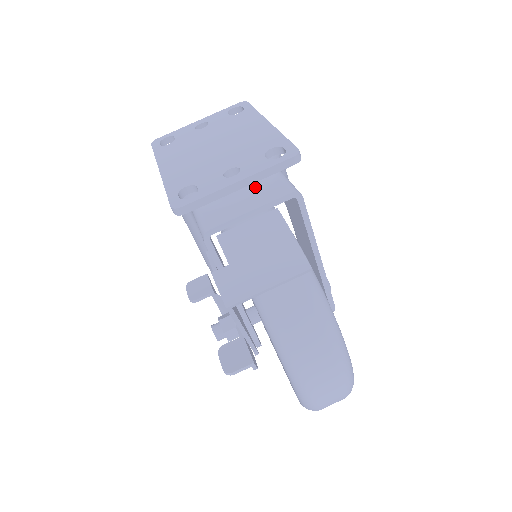
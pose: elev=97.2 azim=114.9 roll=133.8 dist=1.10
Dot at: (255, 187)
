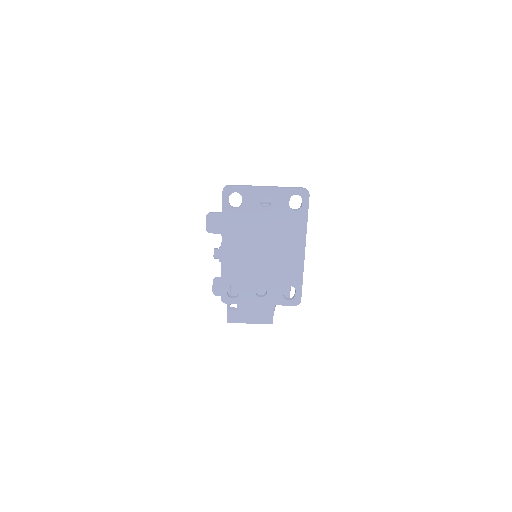
Dot at: occluded
